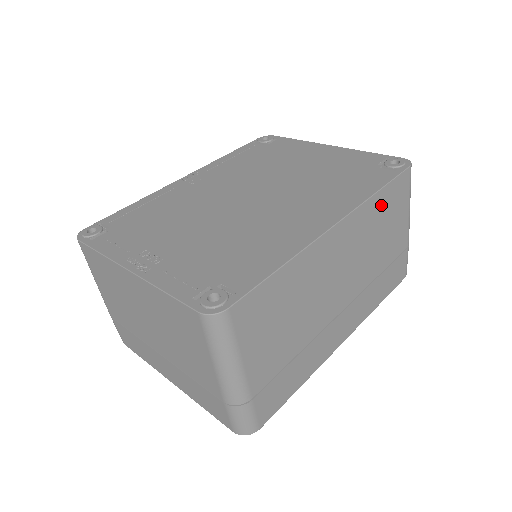
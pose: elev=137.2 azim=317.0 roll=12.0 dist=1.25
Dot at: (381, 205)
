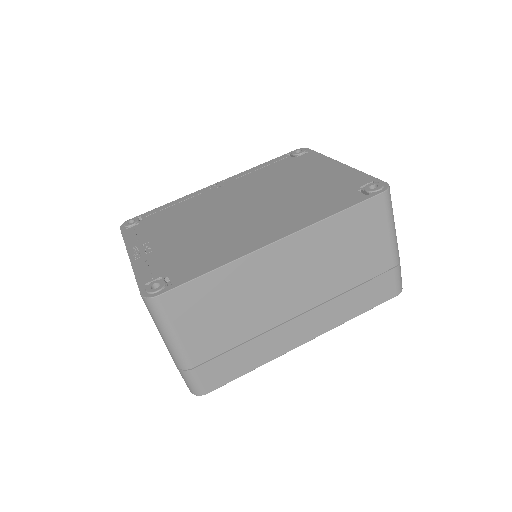
Dot at: (342, 226)
